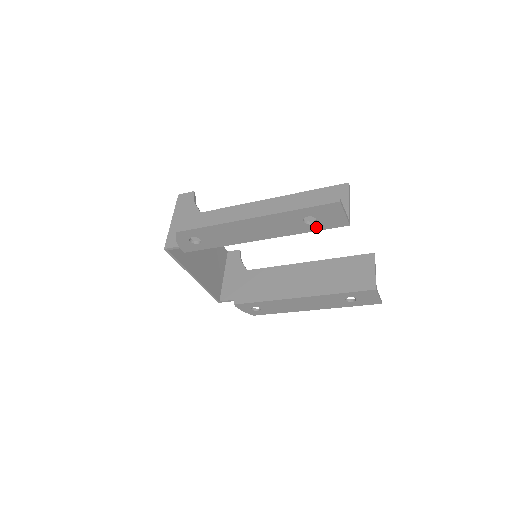
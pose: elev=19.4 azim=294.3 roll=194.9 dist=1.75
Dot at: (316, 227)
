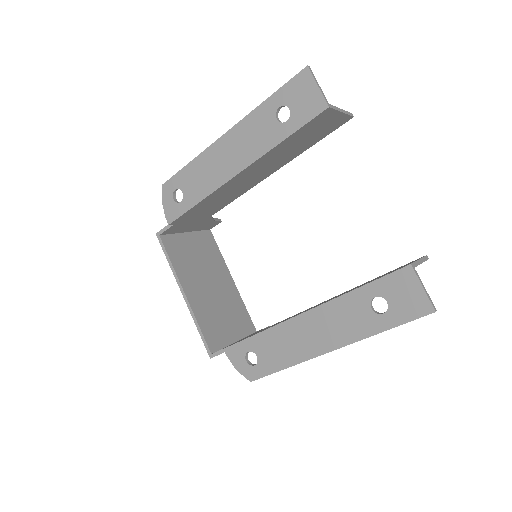
Dot at: (292, 125)
